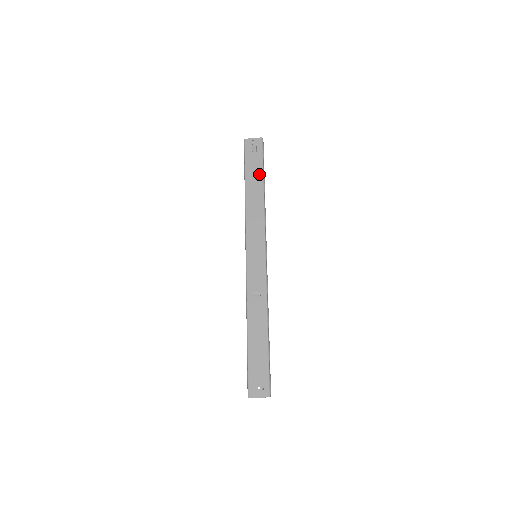
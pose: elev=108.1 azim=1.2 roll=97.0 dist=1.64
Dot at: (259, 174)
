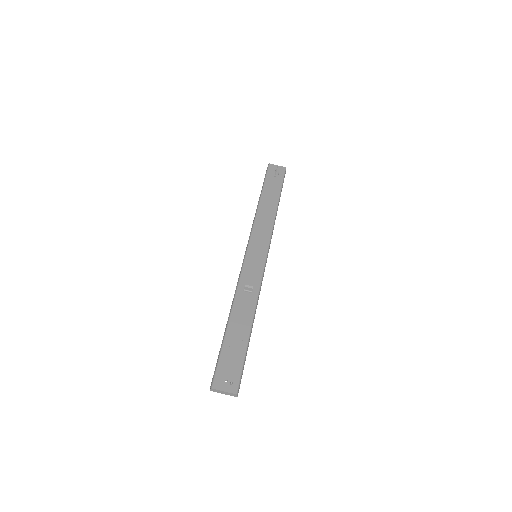
Dot at: (276, 192)
